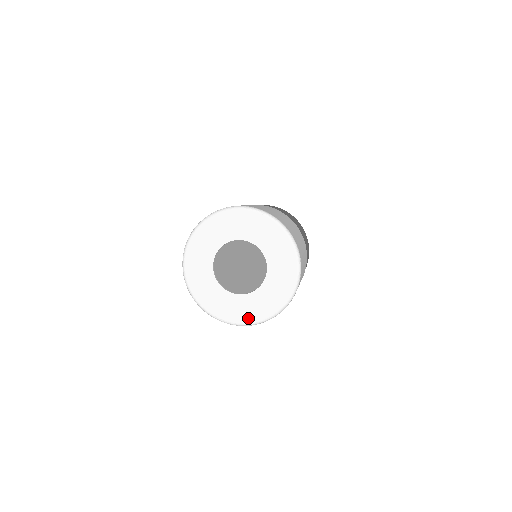
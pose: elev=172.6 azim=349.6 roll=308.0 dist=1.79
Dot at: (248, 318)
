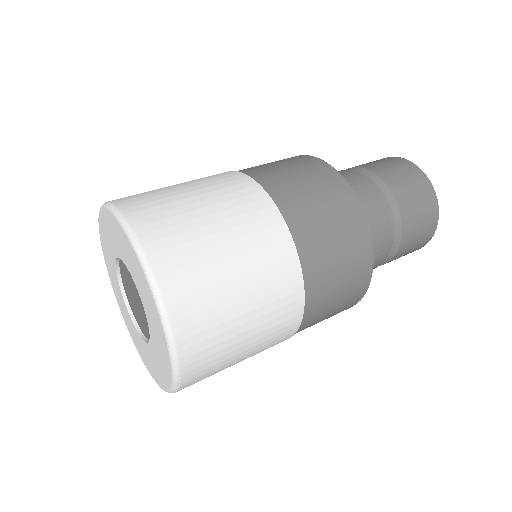
Dot at: (133, 338)
